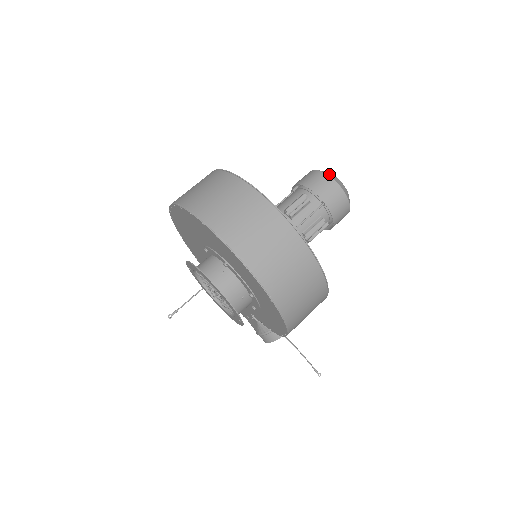
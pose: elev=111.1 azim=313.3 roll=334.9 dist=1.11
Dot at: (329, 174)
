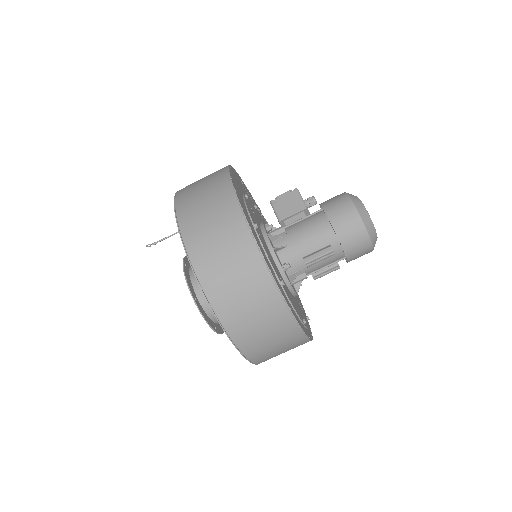
Dot at: (369, 228)
